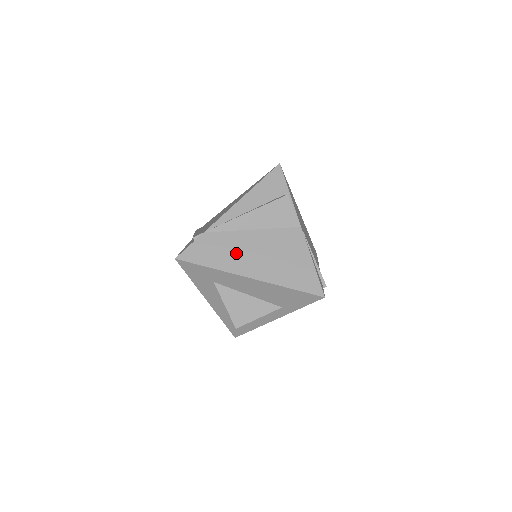
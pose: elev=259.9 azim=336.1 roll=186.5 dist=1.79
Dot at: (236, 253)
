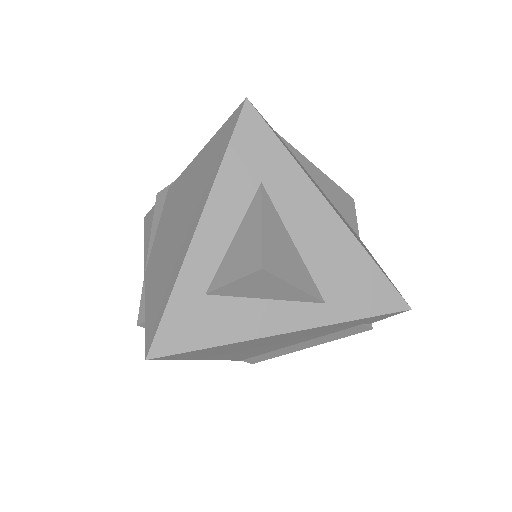
Dot at: (310, 177)
